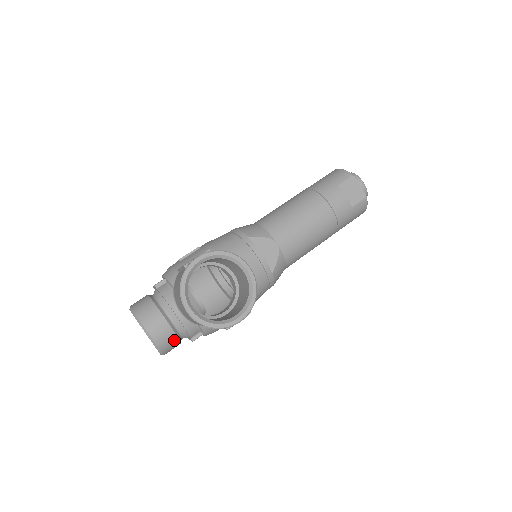
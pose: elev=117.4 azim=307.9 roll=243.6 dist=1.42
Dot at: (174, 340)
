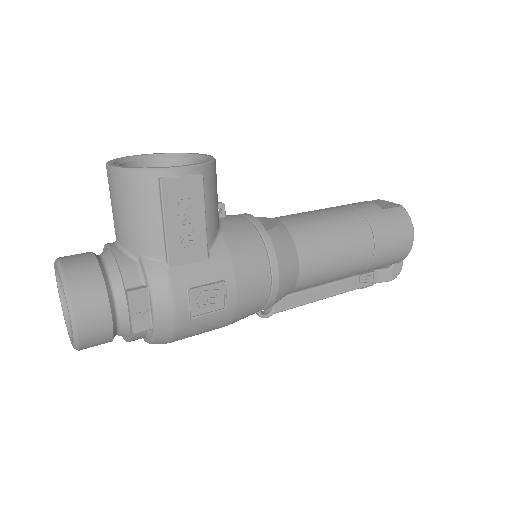
Dot at: (96, 280)
